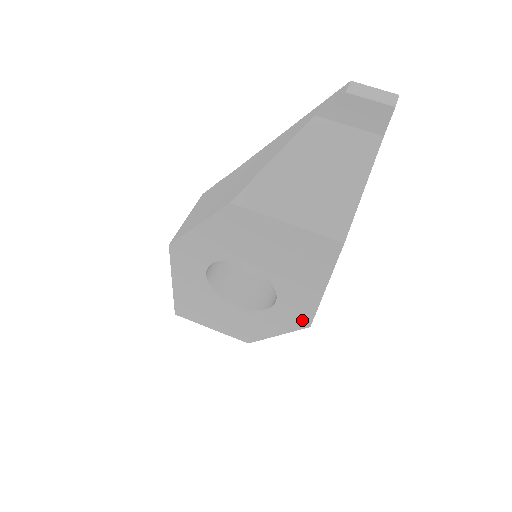
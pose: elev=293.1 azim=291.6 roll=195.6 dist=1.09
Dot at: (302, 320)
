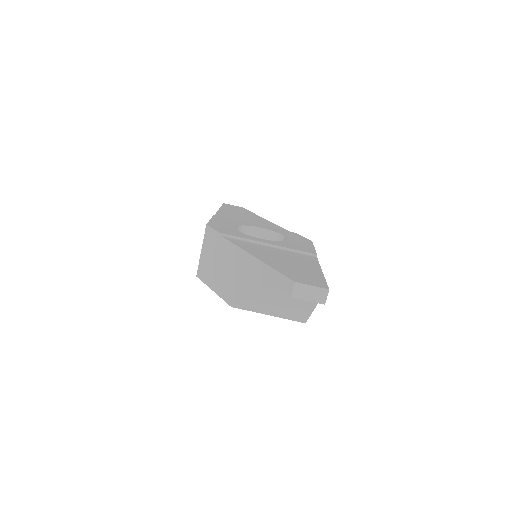
Dot at: occluded
